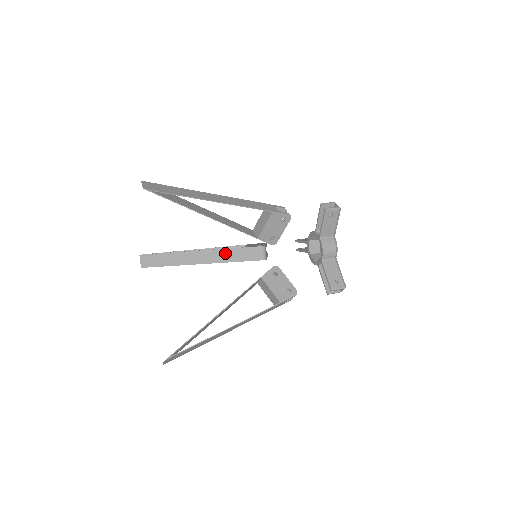
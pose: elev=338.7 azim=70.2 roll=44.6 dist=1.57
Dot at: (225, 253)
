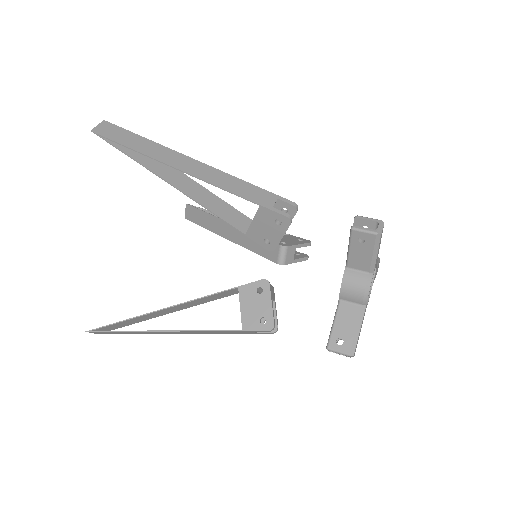
Dot at: occluded
